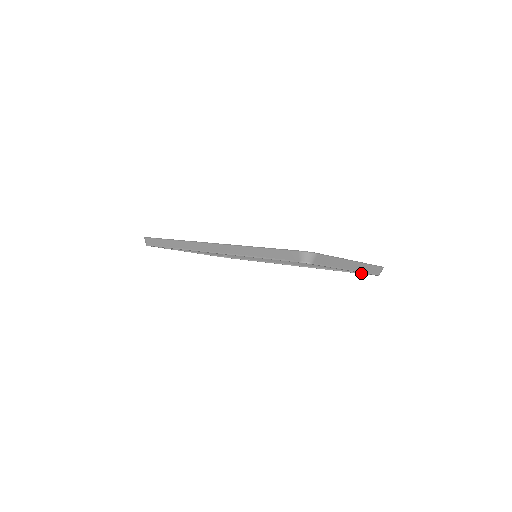
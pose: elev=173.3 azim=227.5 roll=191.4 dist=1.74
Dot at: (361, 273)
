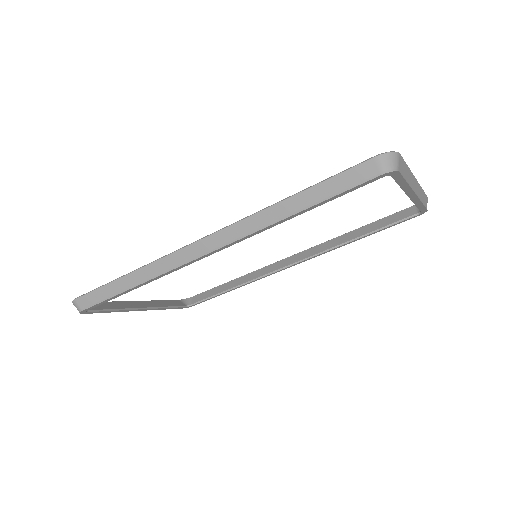
Dot at: (399, 221)
